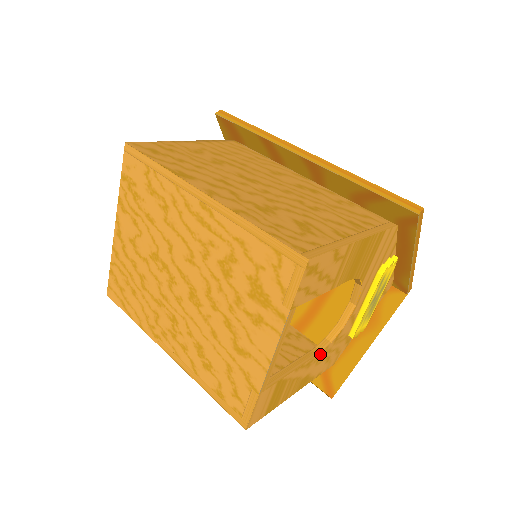
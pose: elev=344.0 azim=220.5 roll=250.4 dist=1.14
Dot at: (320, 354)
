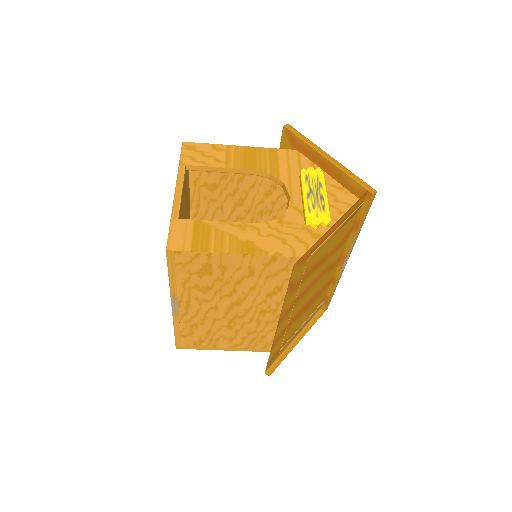
Dot at: (258, 226)
